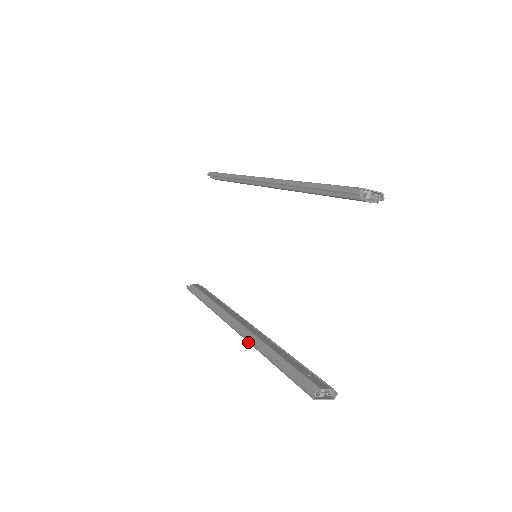
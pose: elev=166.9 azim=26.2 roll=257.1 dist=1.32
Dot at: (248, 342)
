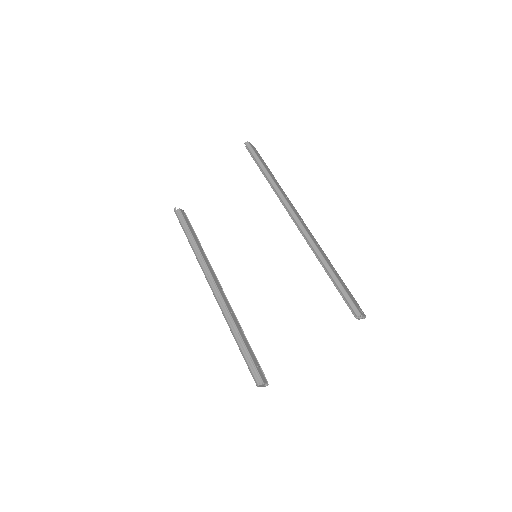
Dot at: occluded
